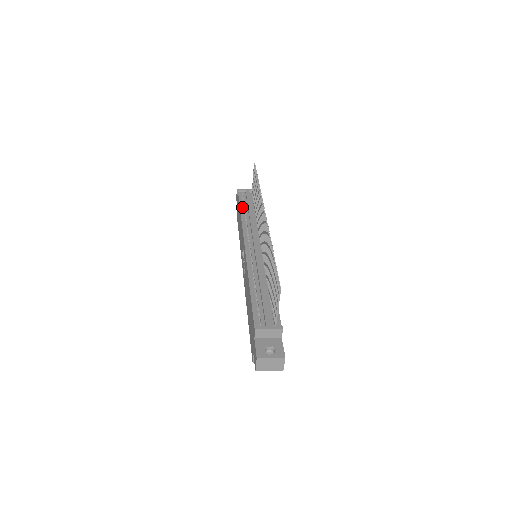
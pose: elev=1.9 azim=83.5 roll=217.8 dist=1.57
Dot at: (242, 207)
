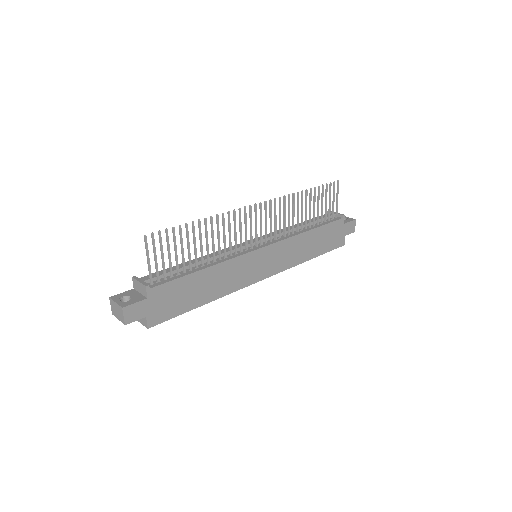
Dot at: occluded
